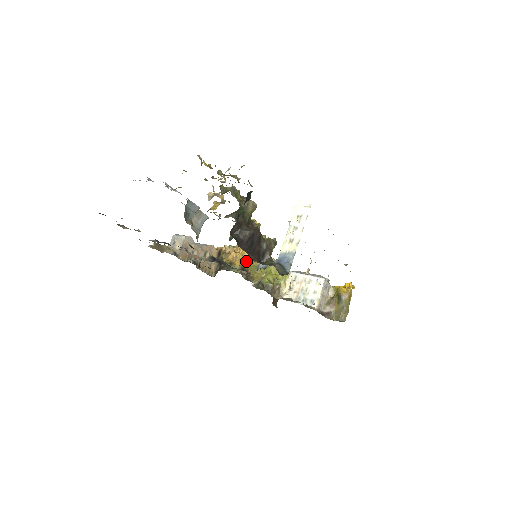
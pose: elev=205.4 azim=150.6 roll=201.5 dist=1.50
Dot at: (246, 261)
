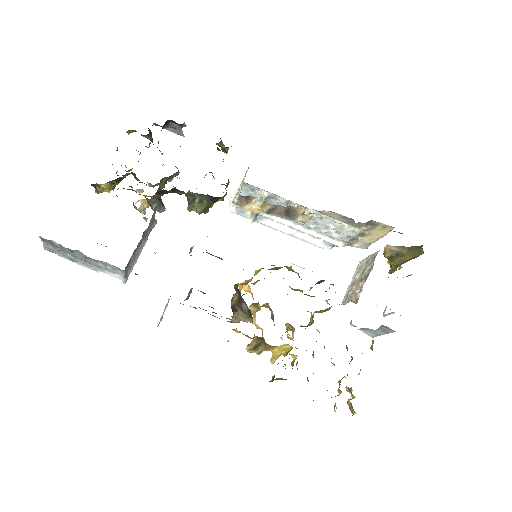
Dot at: (257, 271)
